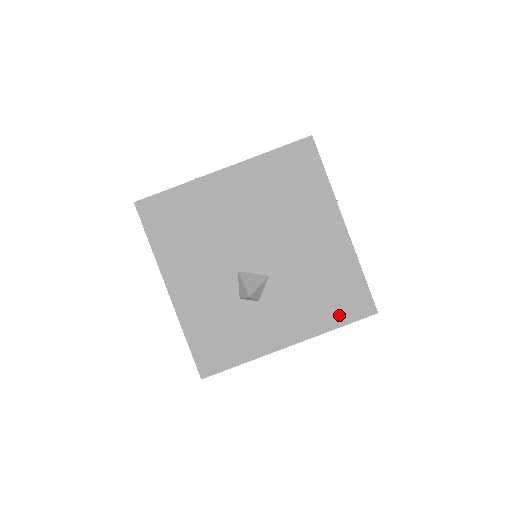
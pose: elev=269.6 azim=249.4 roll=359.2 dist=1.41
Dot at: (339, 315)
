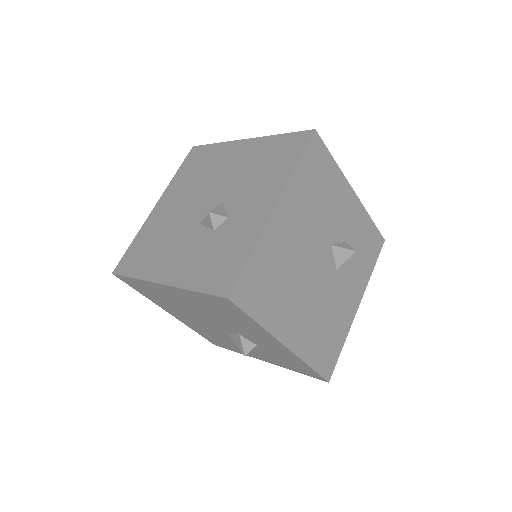
Dot at: (290, 159)
